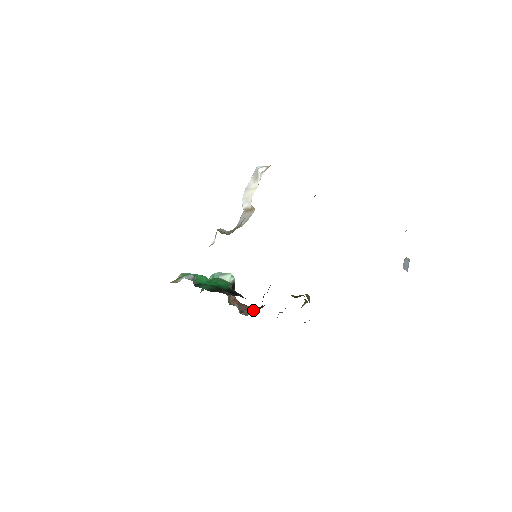
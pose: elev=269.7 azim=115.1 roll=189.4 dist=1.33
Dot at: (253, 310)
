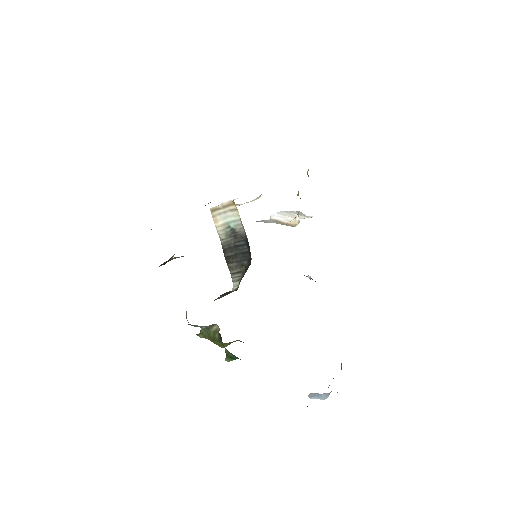
Dot at: occluded
